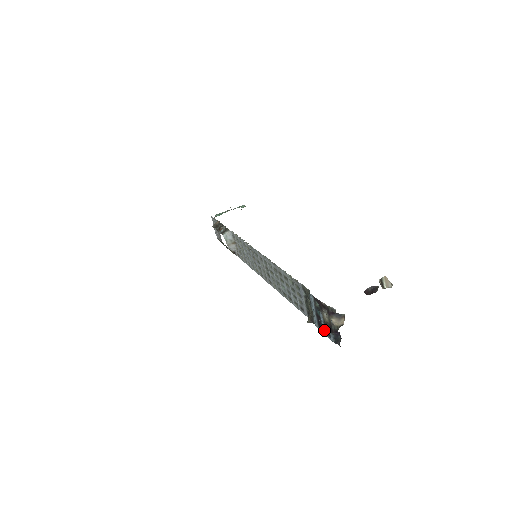
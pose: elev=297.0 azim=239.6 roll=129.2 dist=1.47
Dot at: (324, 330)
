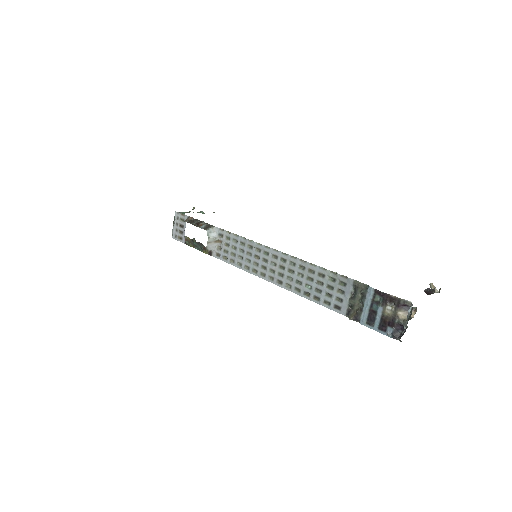
Dot at: (377, 325)
